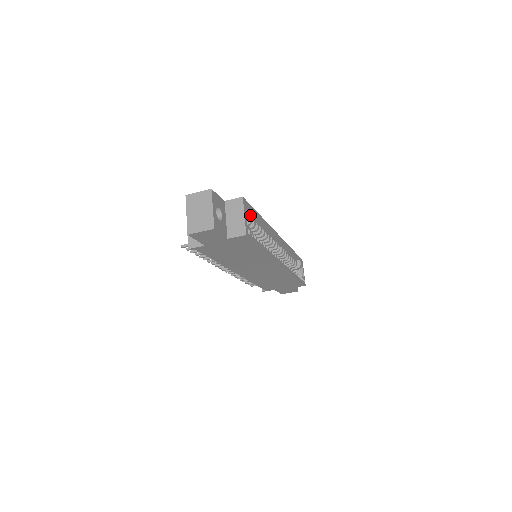
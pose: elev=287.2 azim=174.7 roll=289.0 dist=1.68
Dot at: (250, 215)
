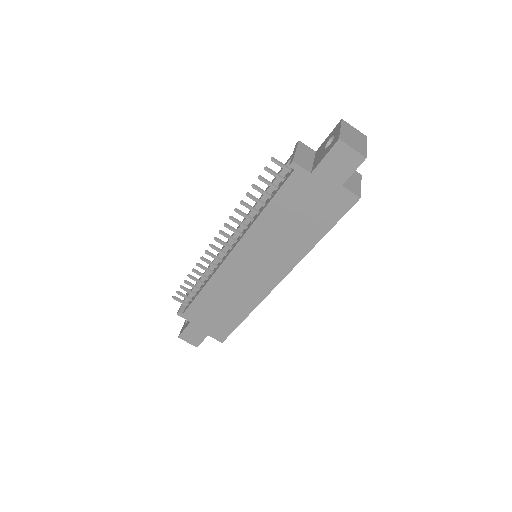
Dot at: occluded
